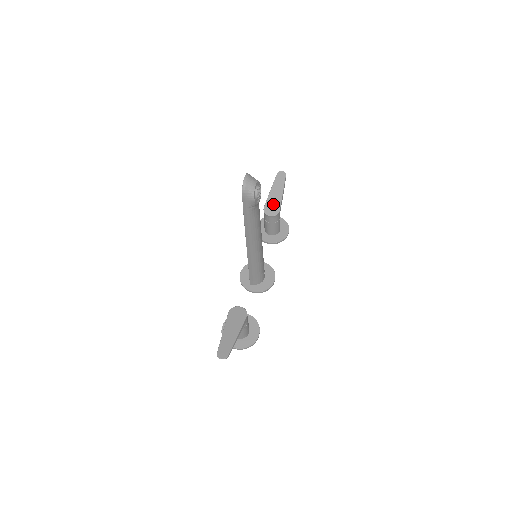
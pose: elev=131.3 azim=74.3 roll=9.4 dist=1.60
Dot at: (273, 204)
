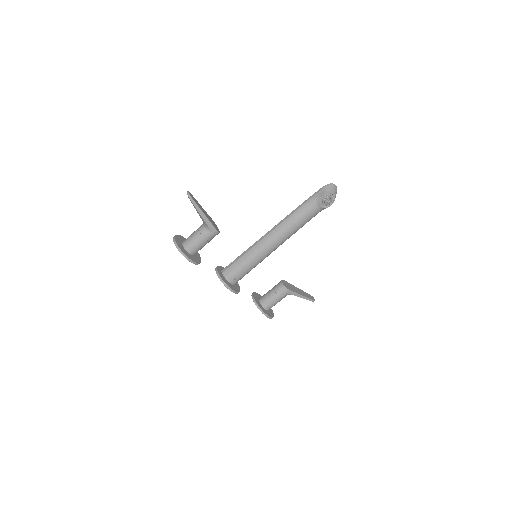
Dot at: (291, 287)
